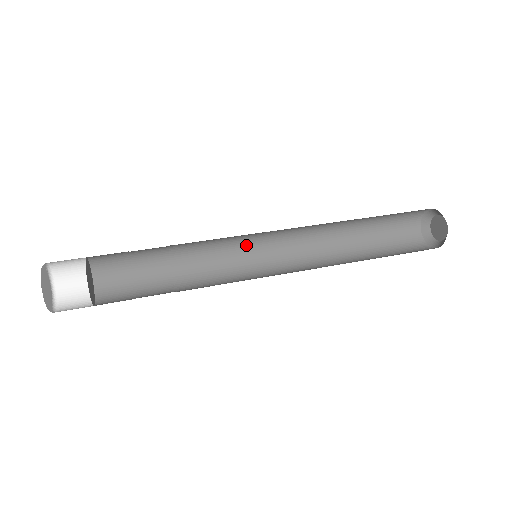
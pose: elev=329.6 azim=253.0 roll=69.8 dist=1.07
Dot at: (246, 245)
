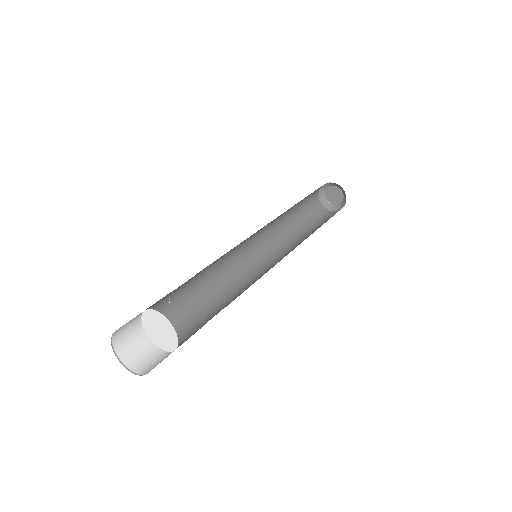
Dot at: (241, 243)
